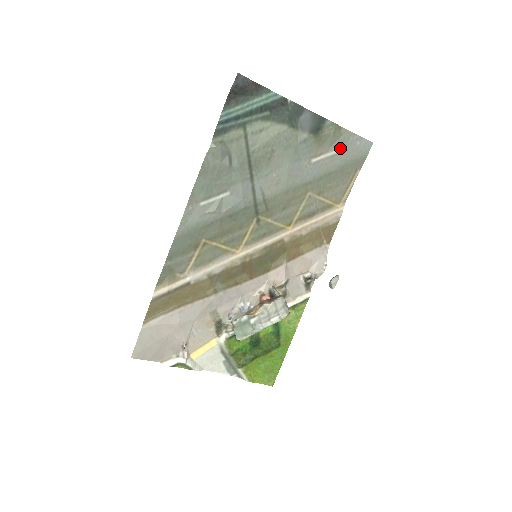
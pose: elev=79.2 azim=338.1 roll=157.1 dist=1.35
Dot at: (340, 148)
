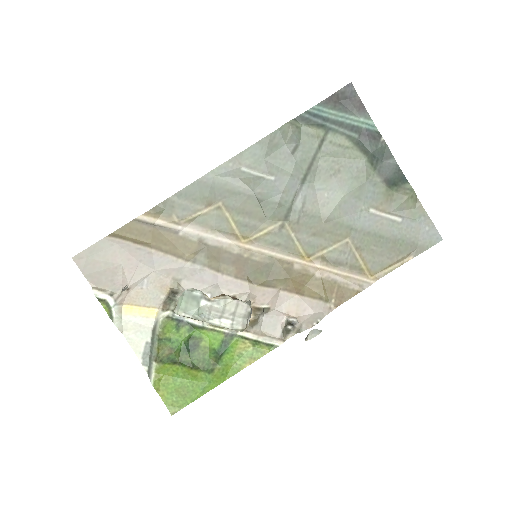
Dot at: (406, 219)
